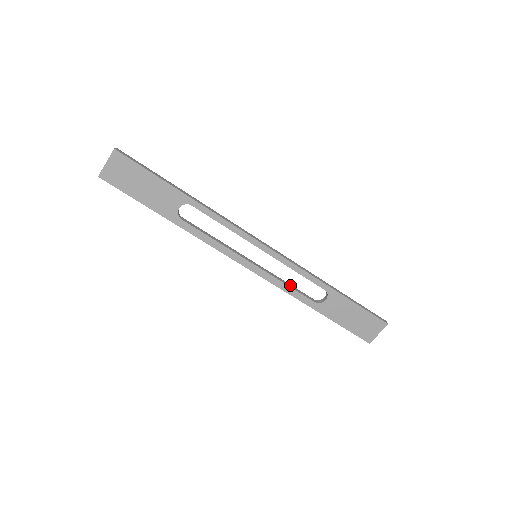
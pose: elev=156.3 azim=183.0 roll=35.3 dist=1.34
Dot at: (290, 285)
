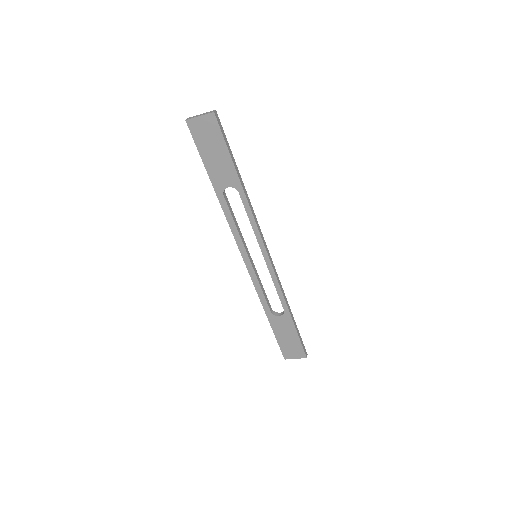
Dot at: (263, 289)
